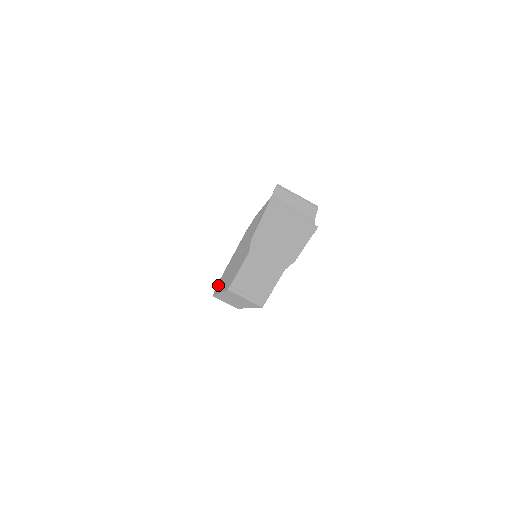
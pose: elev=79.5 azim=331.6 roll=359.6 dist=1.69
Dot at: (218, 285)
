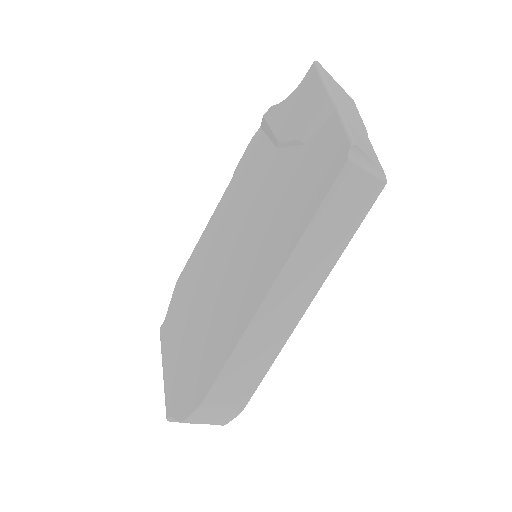
Dot at: (196, 382)
